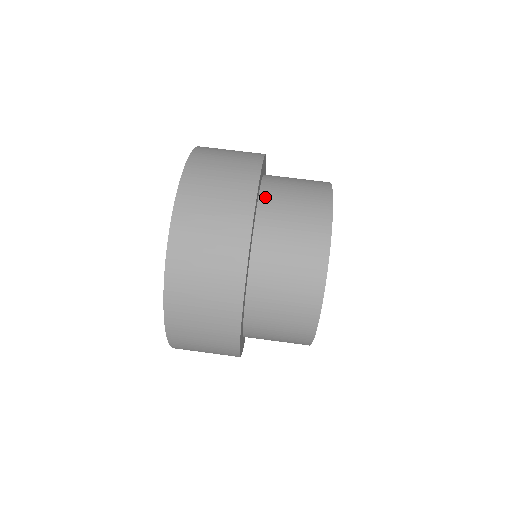
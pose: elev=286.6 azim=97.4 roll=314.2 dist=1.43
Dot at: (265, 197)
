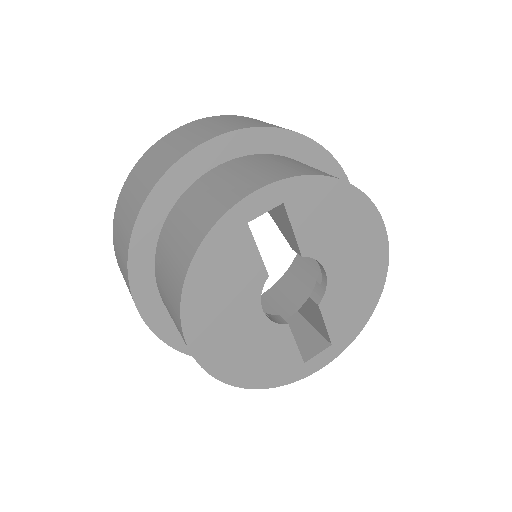
Dot at: occluded
